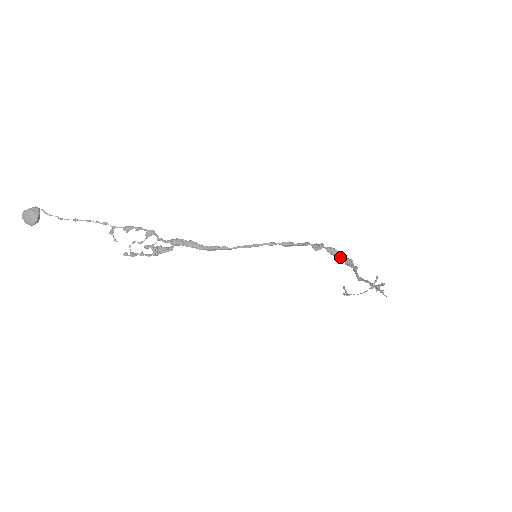
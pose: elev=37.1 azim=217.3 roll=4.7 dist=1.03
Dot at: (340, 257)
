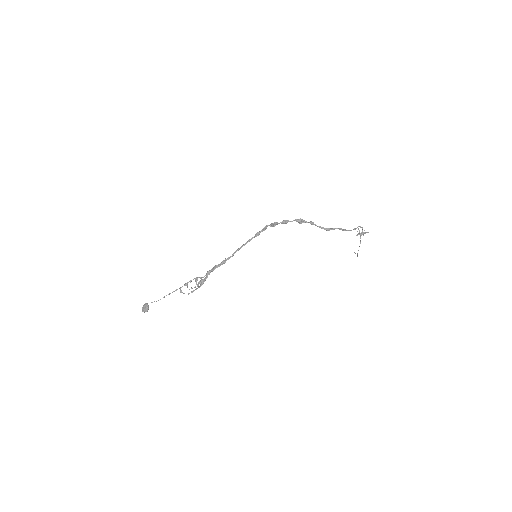
Dot at: occluded
